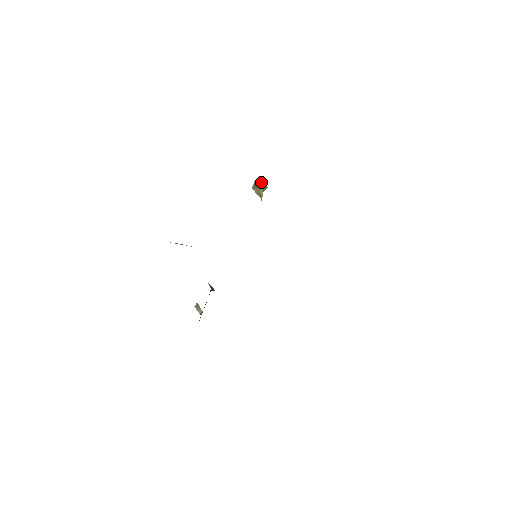
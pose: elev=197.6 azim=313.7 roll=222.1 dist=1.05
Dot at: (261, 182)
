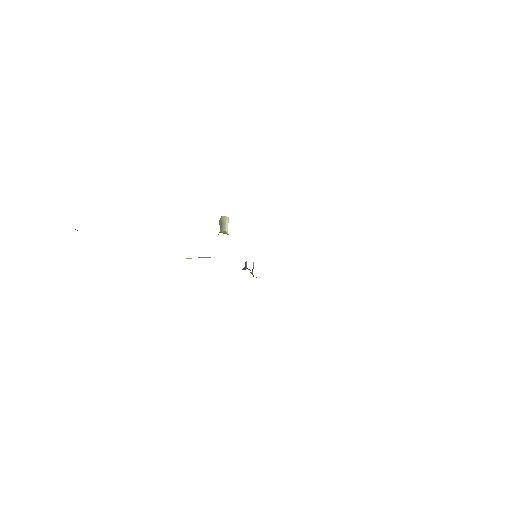
Dot at: (222, 220)
